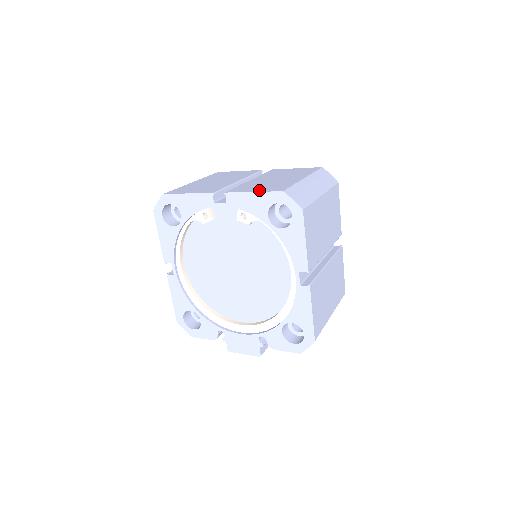
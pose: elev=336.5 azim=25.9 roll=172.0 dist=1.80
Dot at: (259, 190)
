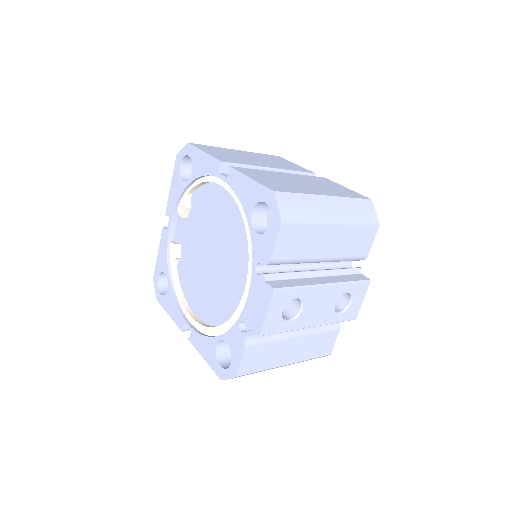
Dot at: occluded
